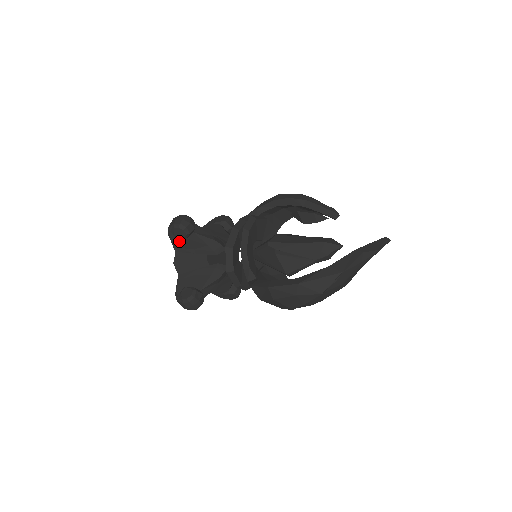
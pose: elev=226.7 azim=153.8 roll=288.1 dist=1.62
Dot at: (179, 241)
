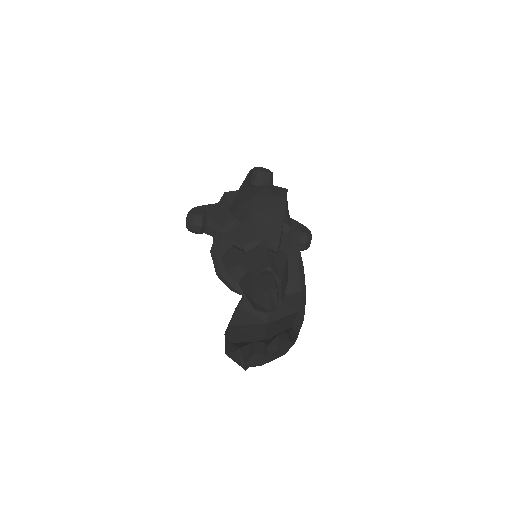
Dot at: occluded
